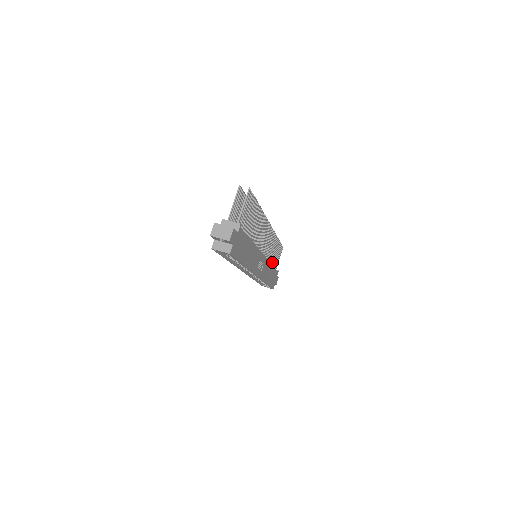
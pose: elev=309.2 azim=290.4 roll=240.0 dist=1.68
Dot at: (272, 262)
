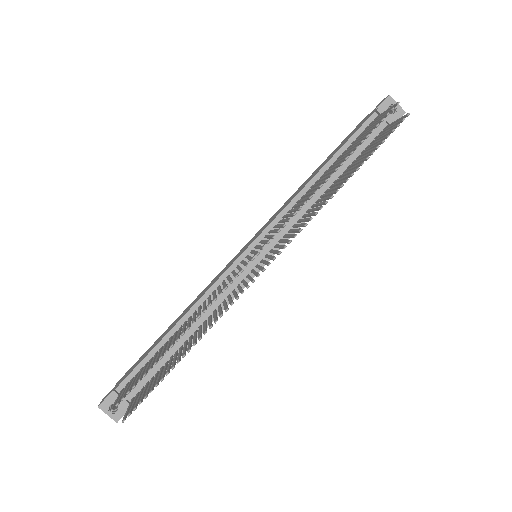
Dot at: (345, 172)
